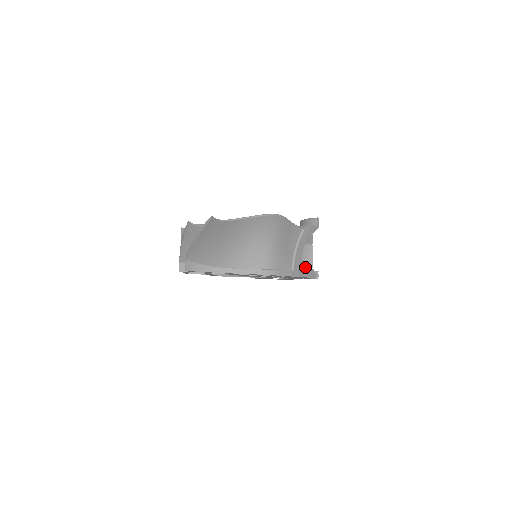
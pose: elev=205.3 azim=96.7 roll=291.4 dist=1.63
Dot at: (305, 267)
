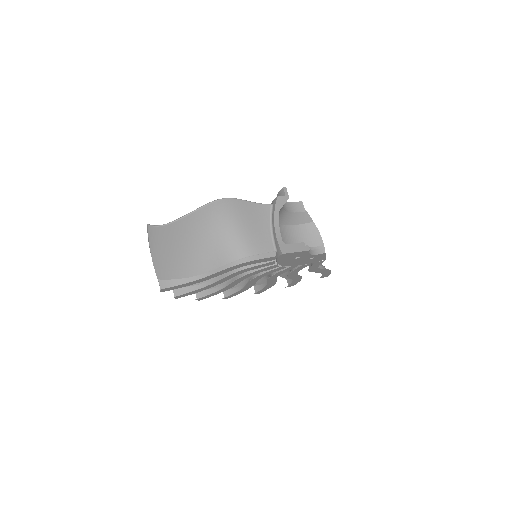
Dot at: occluded
